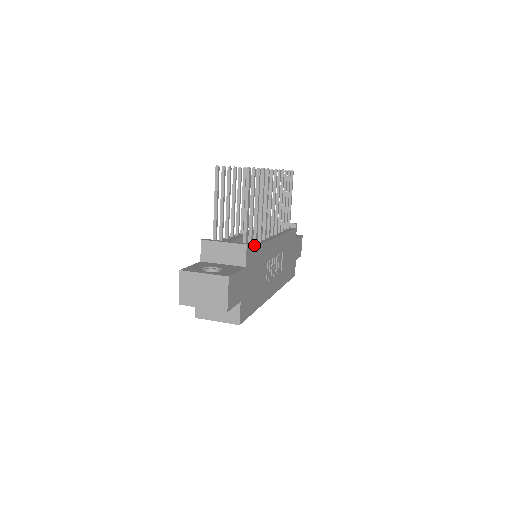
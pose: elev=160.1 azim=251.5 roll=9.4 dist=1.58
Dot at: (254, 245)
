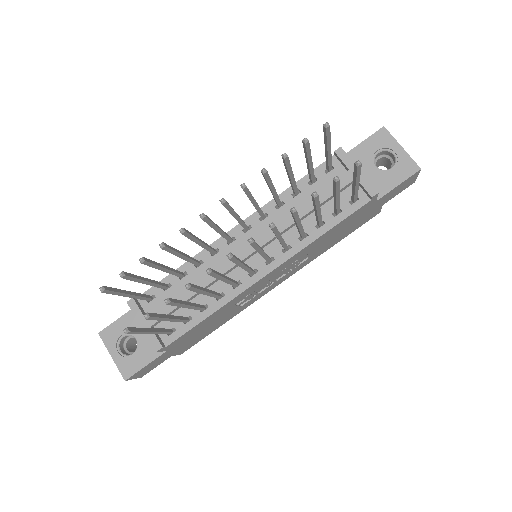
Dot at: (192, 322)
